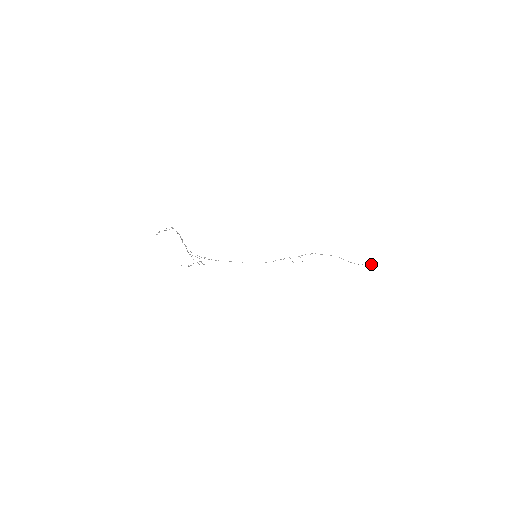
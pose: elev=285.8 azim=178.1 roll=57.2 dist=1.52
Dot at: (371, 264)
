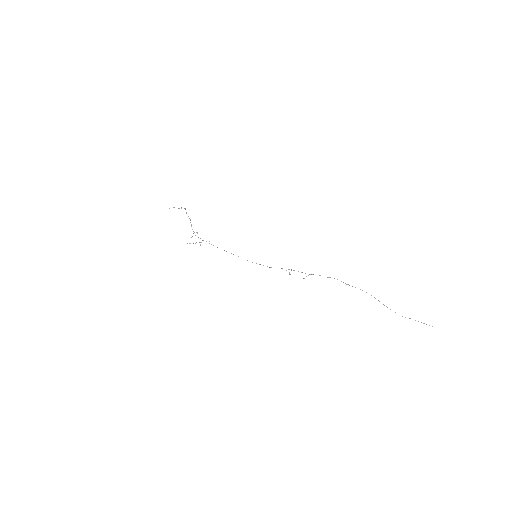
Dot at: (432, 326)
